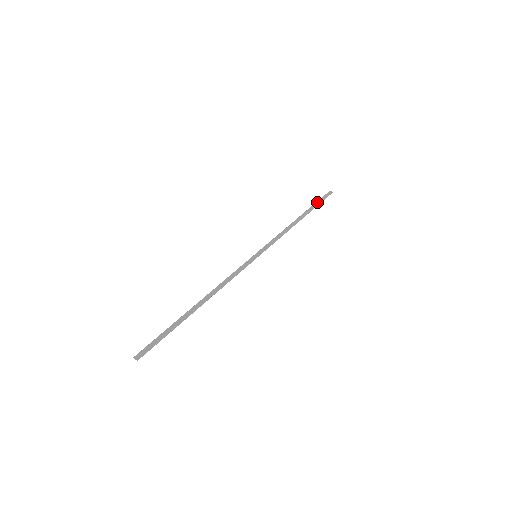
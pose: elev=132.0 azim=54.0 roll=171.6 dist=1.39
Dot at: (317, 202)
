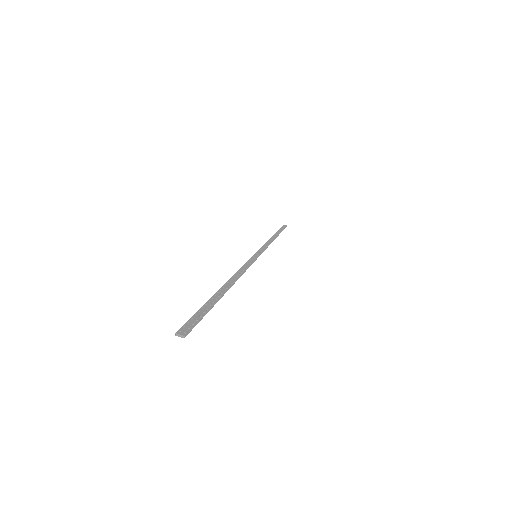
Dot at: (280, 229)
